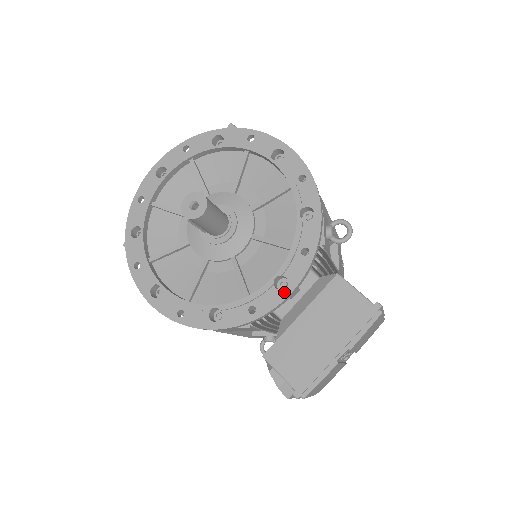
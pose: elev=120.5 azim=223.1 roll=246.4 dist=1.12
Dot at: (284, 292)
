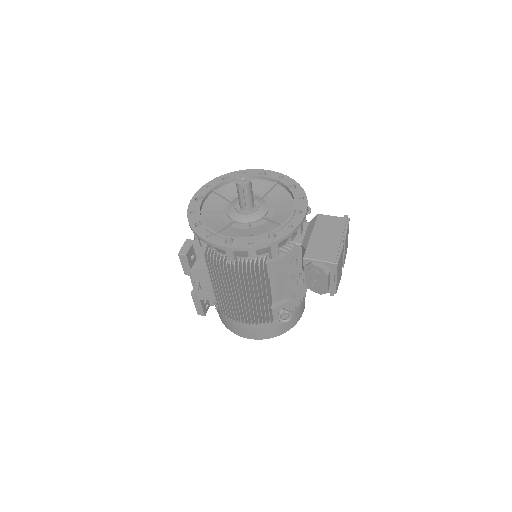
Dot at: (302, 214)
